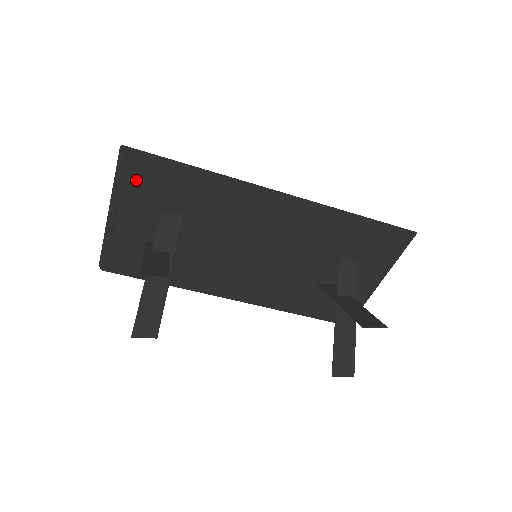
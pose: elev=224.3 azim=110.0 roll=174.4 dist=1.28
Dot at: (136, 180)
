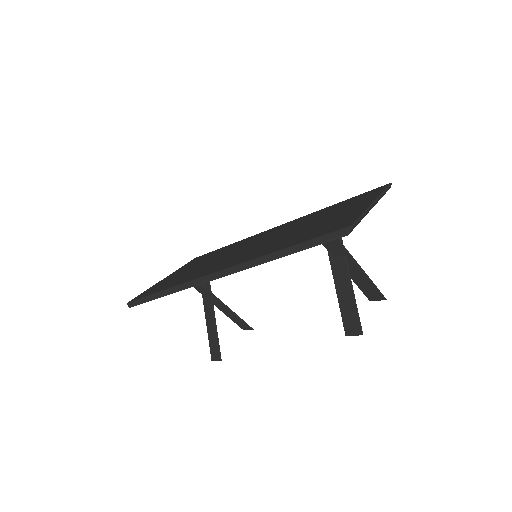
Dot at: occluded
